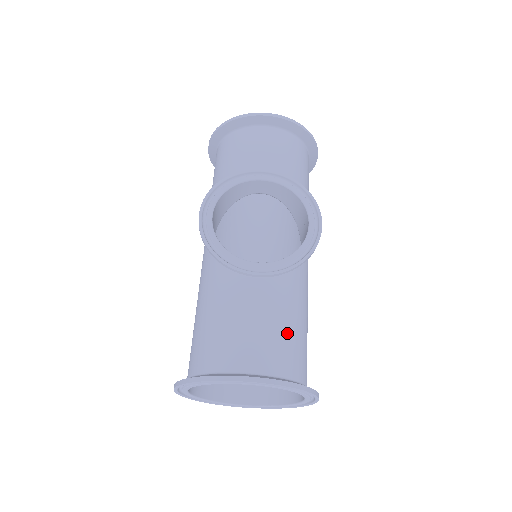
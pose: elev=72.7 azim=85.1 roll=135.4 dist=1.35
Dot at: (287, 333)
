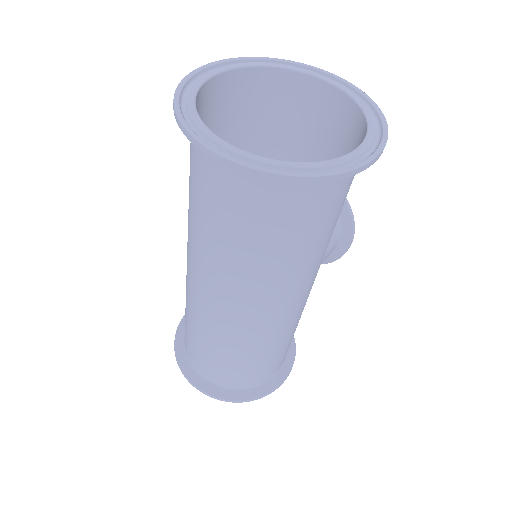
Dot at: occluded
